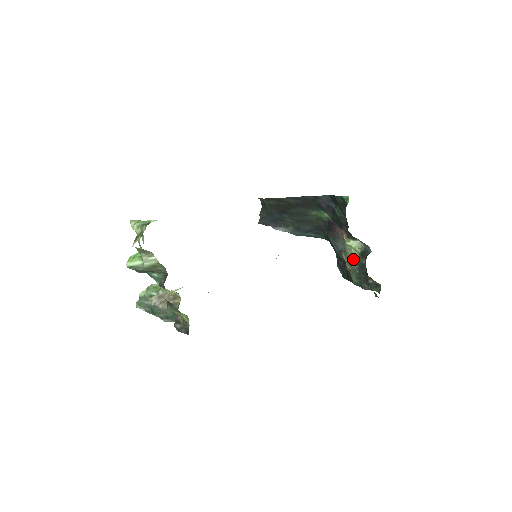
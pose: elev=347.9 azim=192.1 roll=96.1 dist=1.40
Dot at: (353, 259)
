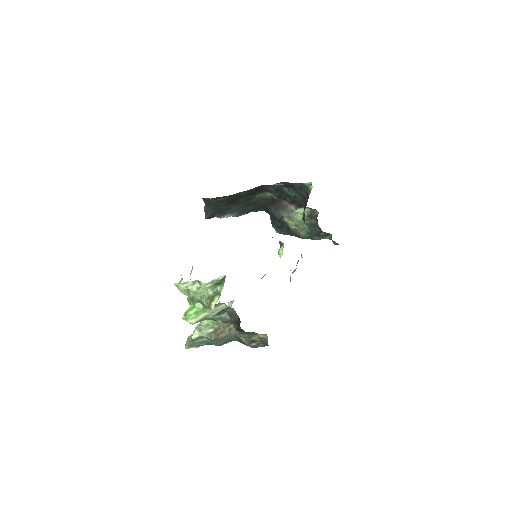
Dot at: (300, 221)
